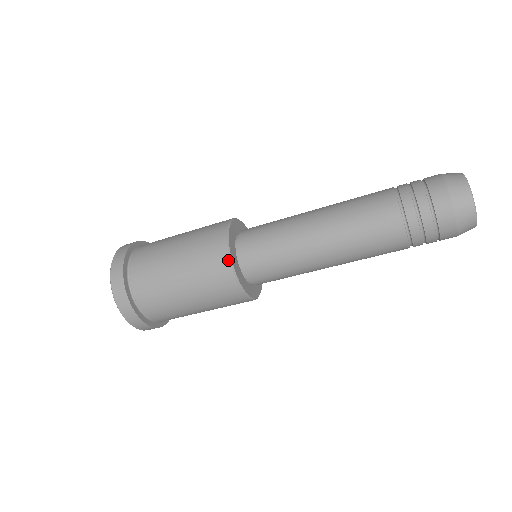
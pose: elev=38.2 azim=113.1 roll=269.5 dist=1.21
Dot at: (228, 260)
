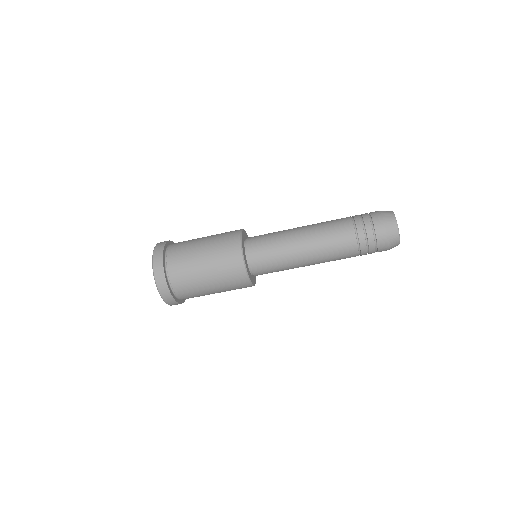
Dot at: (240, 249)
